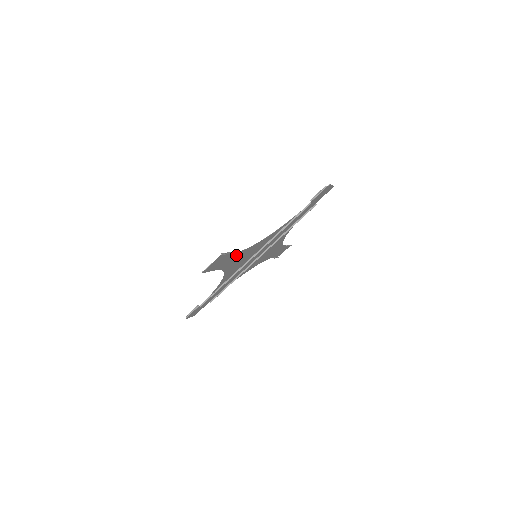
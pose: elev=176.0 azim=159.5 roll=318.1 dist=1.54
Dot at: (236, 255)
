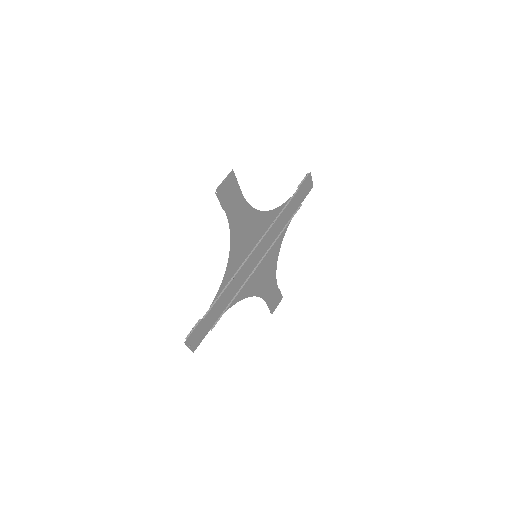
Dot at: (243, 207)
